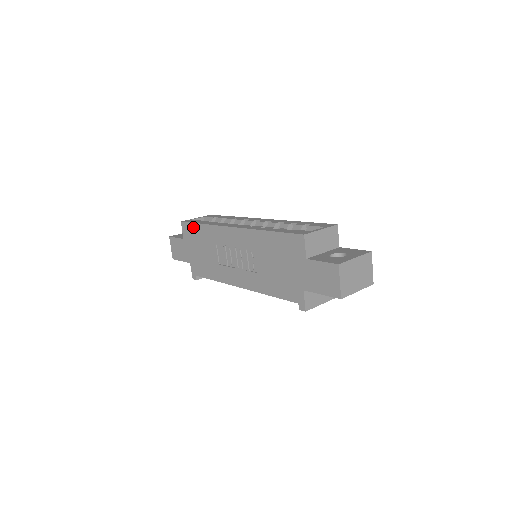
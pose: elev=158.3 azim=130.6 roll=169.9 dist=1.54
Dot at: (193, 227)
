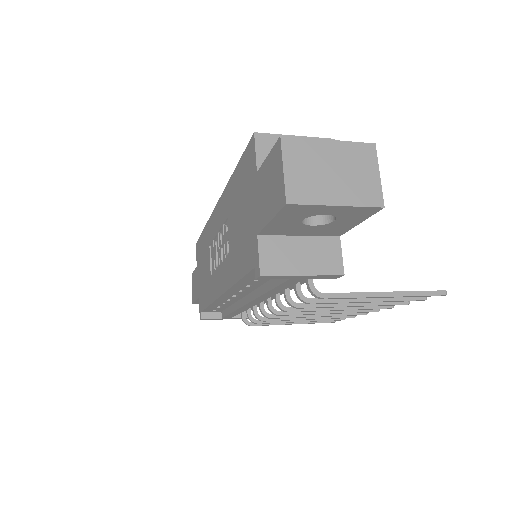
Dot at: (200, 241)
